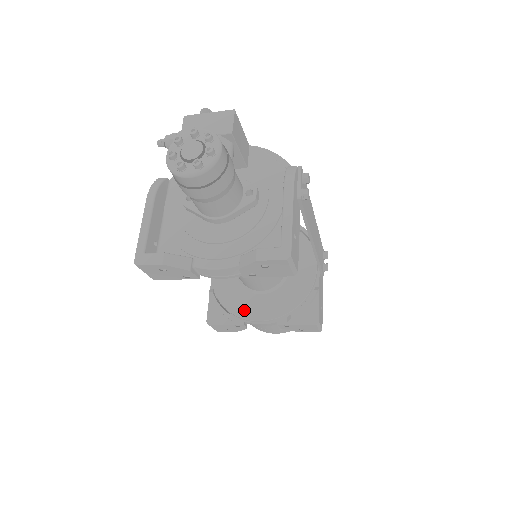
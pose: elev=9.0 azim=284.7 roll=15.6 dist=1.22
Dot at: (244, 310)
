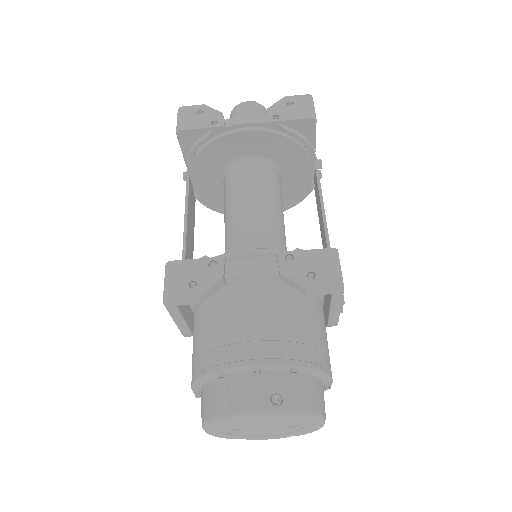
Dot at: occluded
